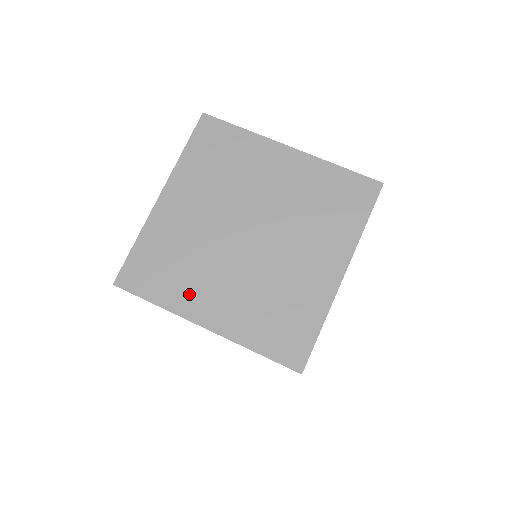
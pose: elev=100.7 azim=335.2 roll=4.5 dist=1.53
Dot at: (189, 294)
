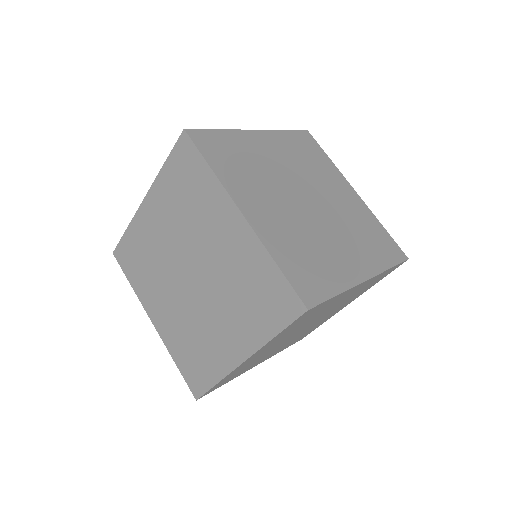
Dot at: (217, 354)
